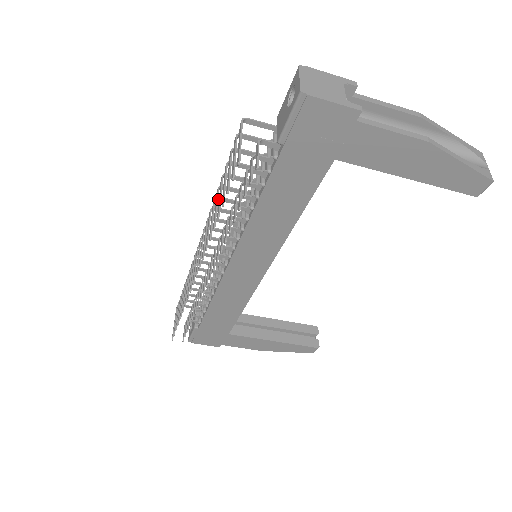
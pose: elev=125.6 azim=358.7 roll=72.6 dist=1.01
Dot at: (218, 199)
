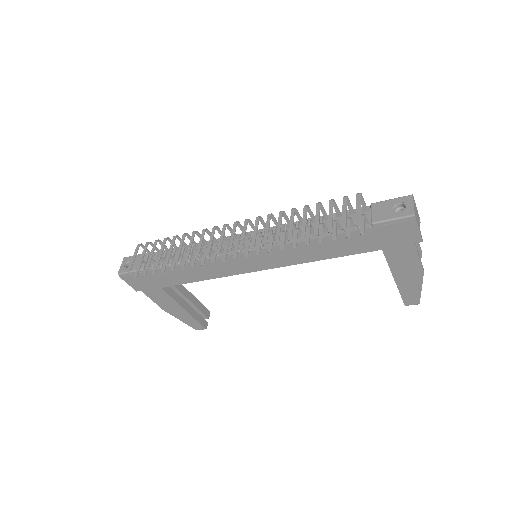
Dot at: (282, 212)
